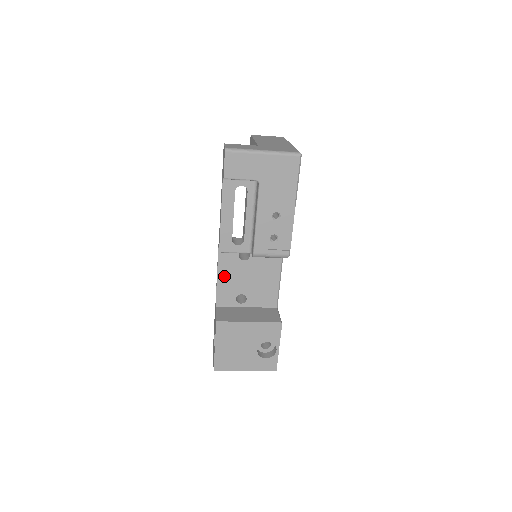
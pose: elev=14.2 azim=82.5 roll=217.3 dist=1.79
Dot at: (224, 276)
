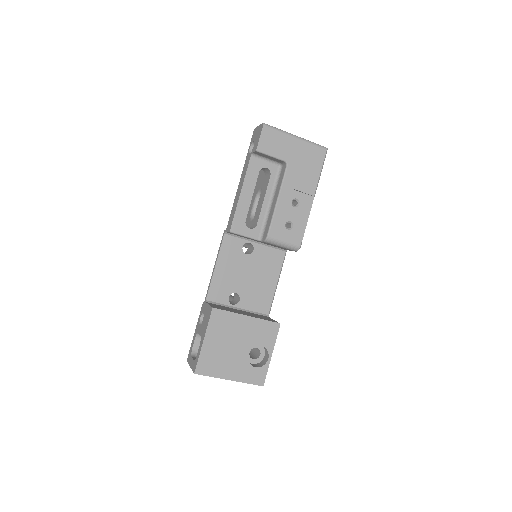
Dot at: (222, 267)
